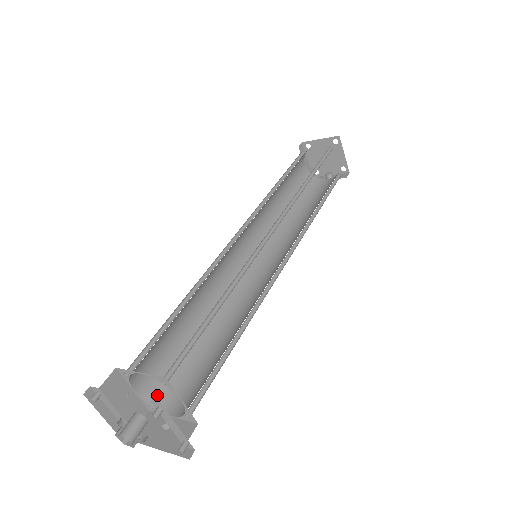
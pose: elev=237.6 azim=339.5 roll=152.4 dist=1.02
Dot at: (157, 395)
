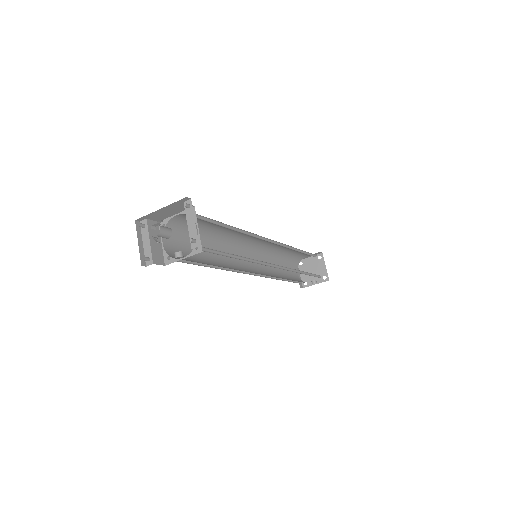
Dot at: occluded
